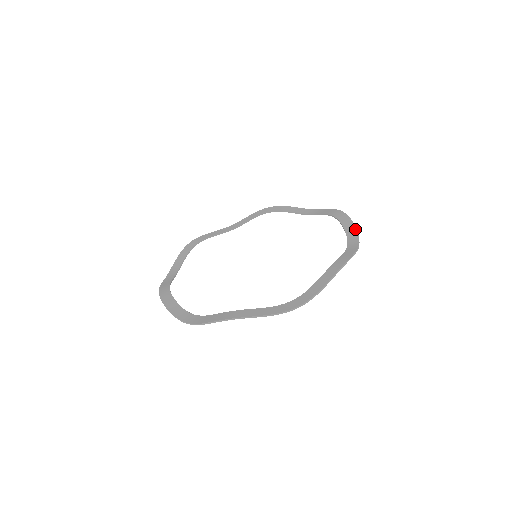
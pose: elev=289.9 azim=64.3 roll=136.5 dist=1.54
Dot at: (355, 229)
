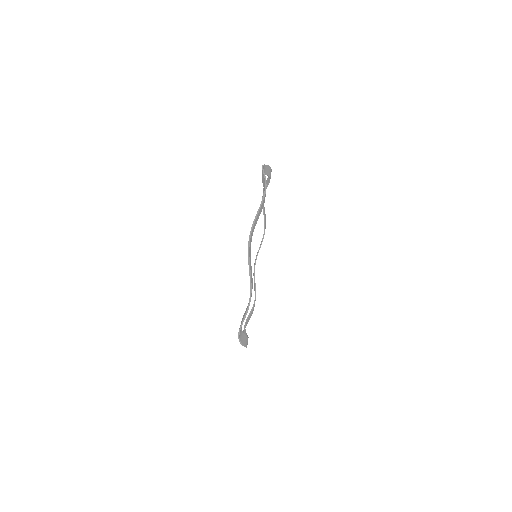
Dot at: (268, 178)
